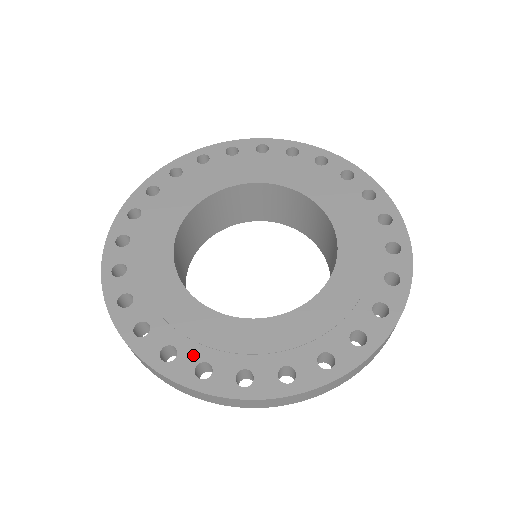
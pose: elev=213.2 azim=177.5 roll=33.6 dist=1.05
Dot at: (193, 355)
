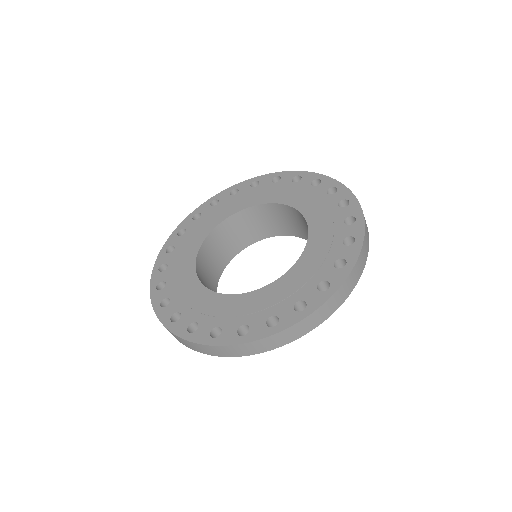
Dot at: (167, 276)
